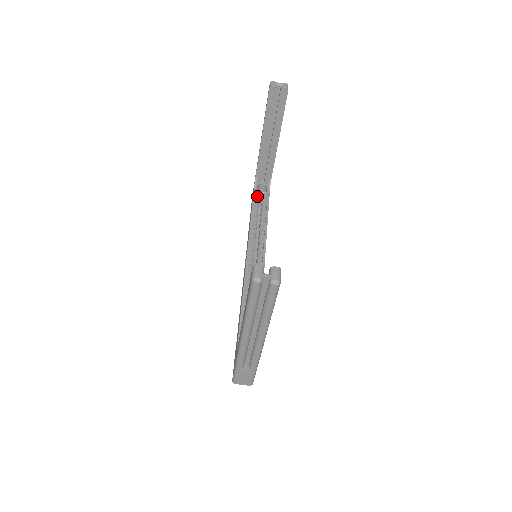
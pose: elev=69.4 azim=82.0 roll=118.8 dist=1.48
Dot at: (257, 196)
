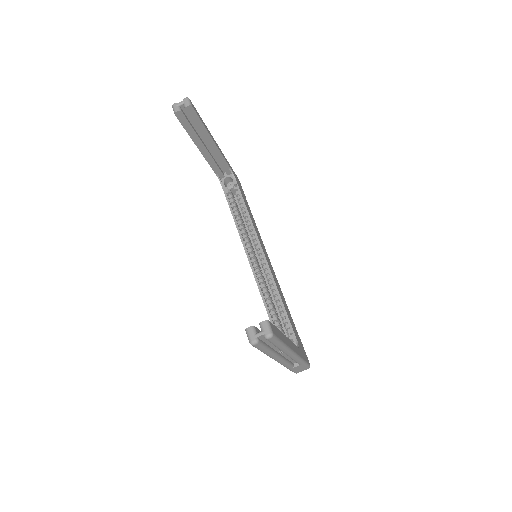
Dot at: (228, 193)
